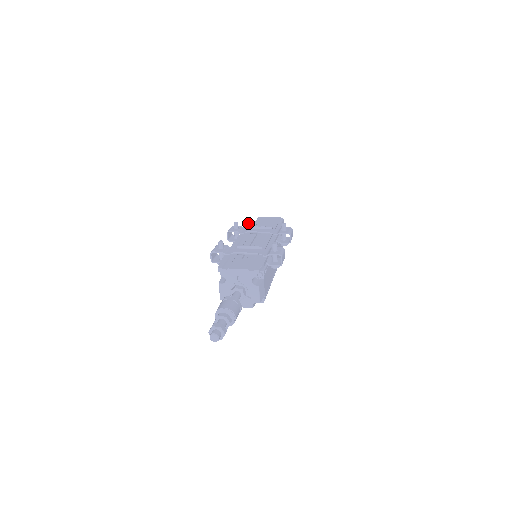
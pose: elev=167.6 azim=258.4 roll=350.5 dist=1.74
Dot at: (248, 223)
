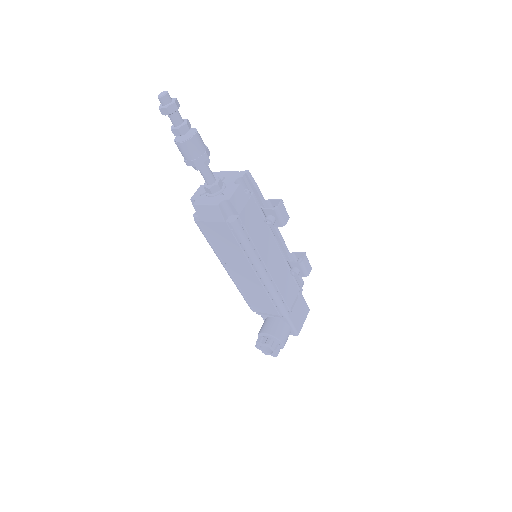
Dot at: occluded
